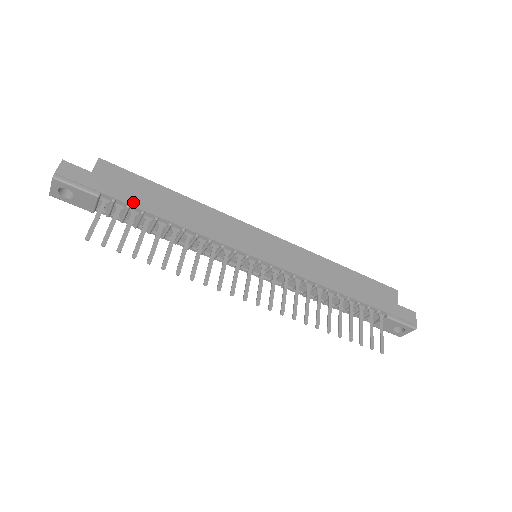
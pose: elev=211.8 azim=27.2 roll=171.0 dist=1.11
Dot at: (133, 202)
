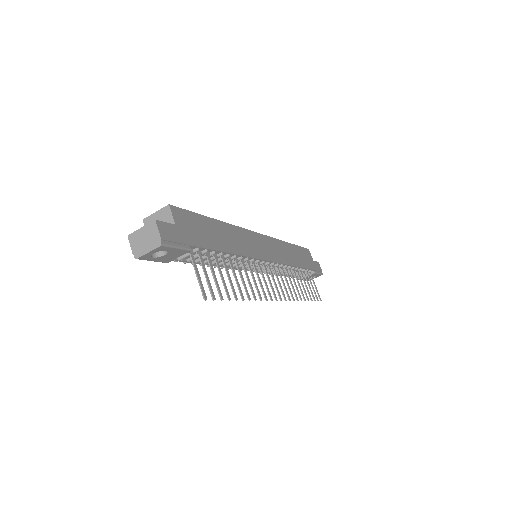
Dot at: (208, 245)
